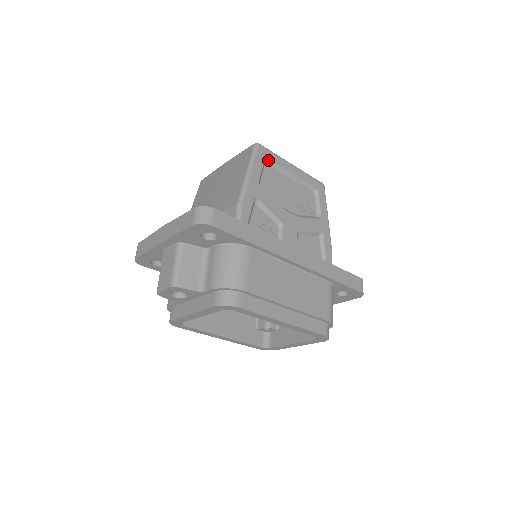
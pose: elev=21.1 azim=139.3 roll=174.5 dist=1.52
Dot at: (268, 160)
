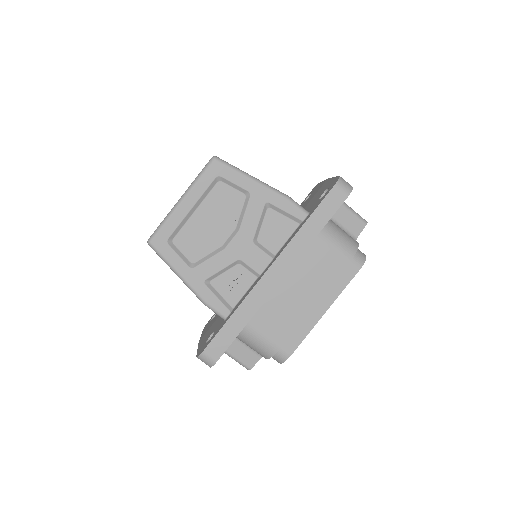
Dot at: (169, 238)
